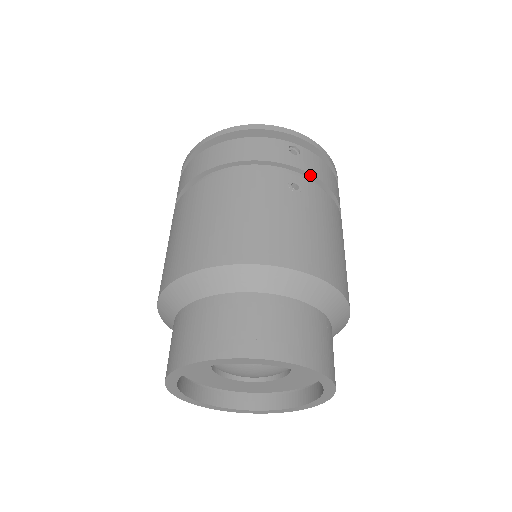
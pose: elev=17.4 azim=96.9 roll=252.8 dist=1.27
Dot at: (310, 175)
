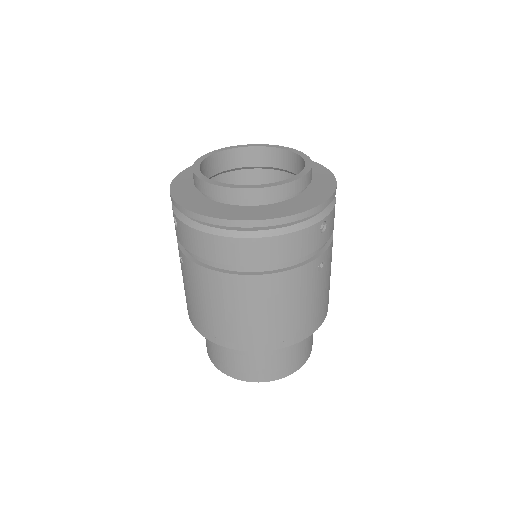
Dot at: (328, 238)
